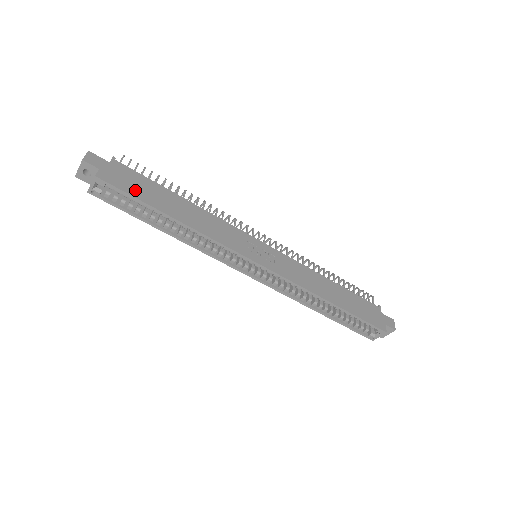
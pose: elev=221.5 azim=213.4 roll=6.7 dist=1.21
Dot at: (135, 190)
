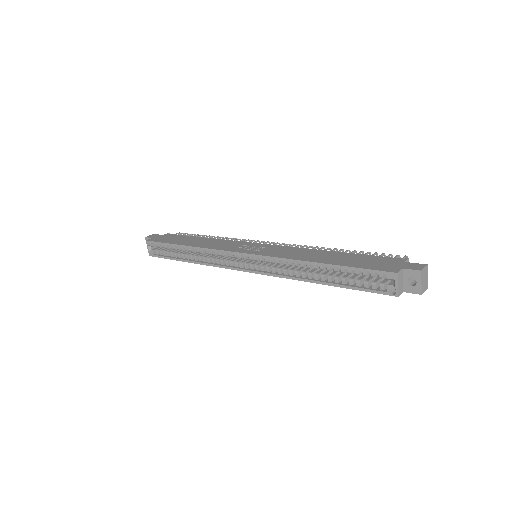
Dot at: (167, 240)
